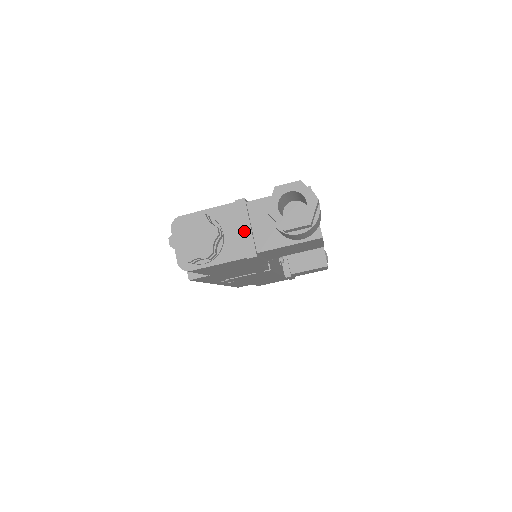
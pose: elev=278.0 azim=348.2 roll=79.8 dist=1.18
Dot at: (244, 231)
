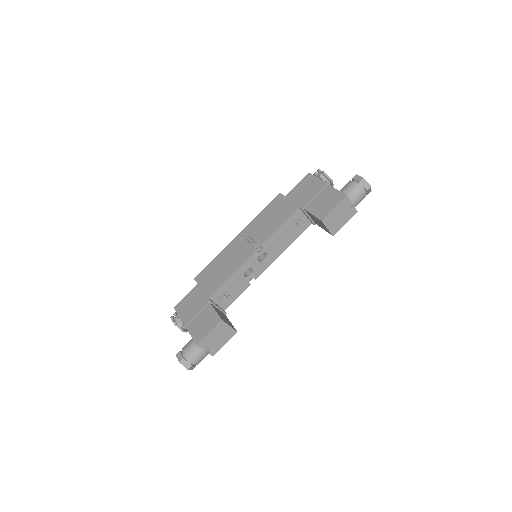
Dot at: occluded
